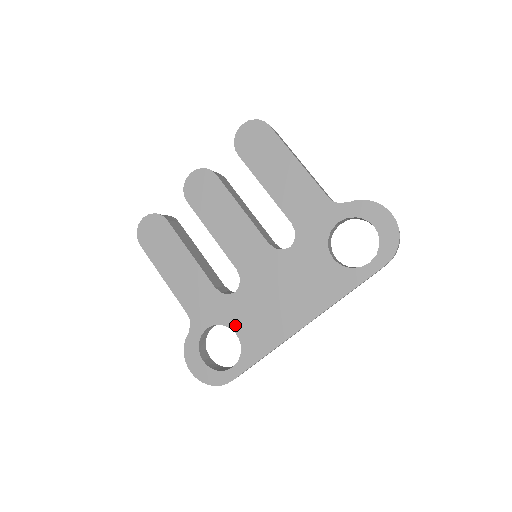
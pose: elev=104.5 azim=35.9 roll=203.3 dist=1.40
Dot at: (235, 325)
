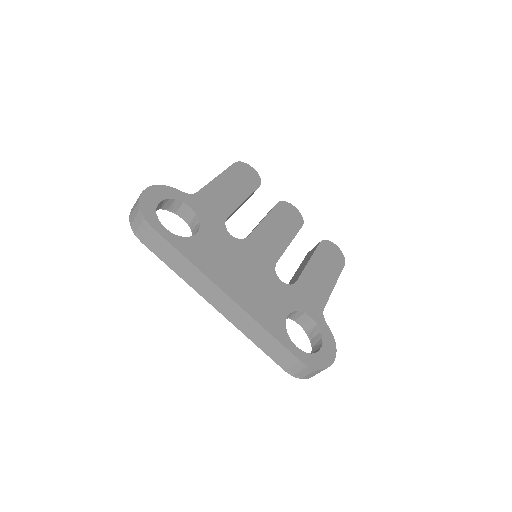
Dot at: (204, 233)
